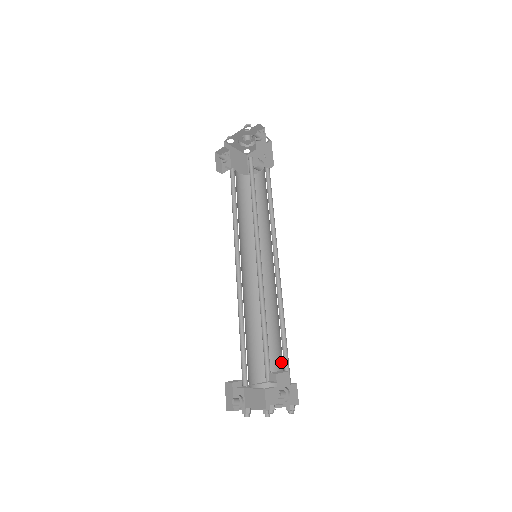
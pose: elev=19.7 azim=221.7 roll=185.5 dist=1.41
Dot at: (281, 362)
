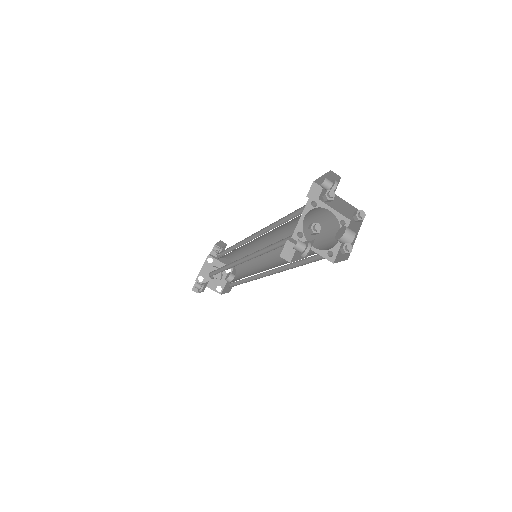
Dot at: (326, 235)
